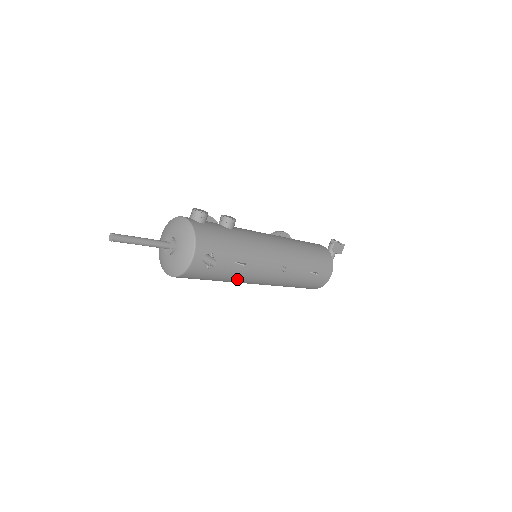
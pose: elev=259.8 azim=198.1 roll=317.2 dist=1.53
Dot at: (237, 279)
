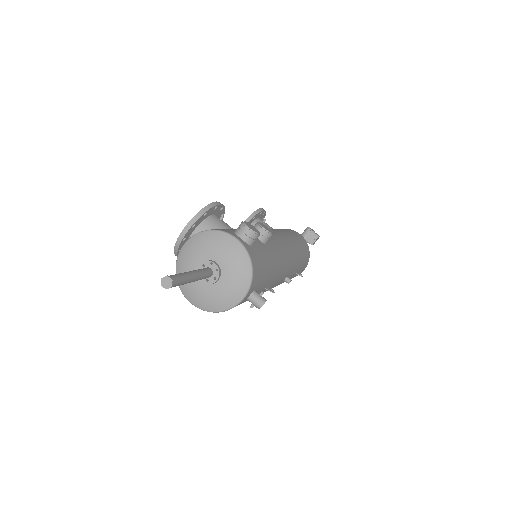
Dot at: occluded
